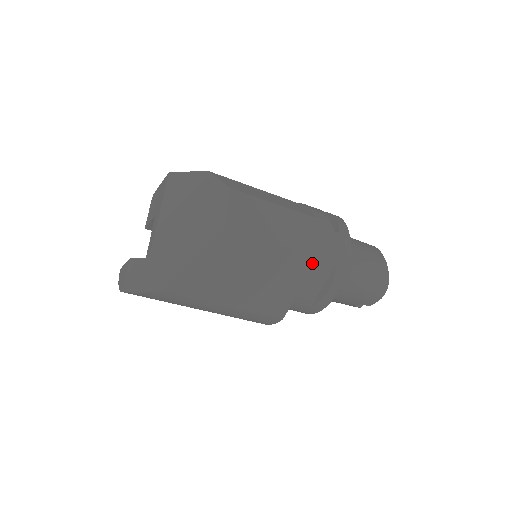
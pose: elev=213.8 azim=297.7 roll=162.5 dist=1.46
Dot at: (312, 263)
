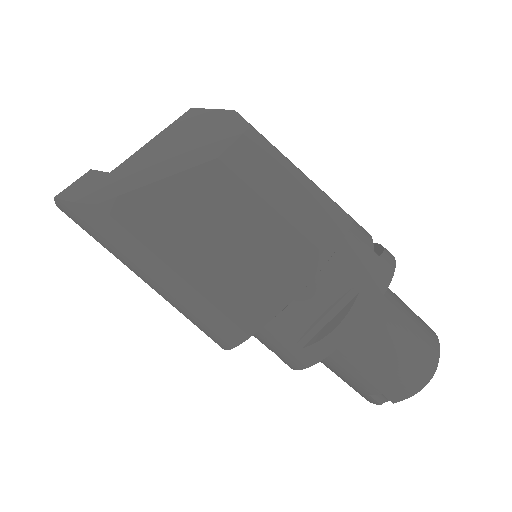
Dot at: (324, 270)
